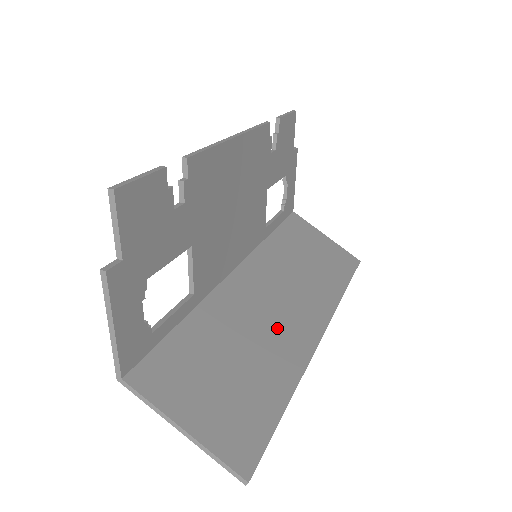
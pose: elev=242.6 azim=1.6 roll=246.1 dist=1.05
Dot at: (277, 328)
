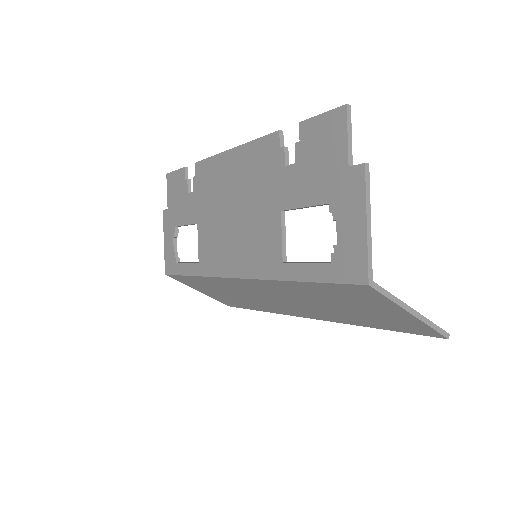
Dot at: occluded
